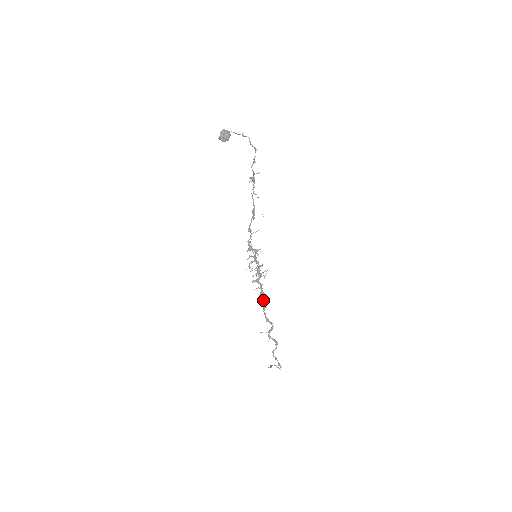
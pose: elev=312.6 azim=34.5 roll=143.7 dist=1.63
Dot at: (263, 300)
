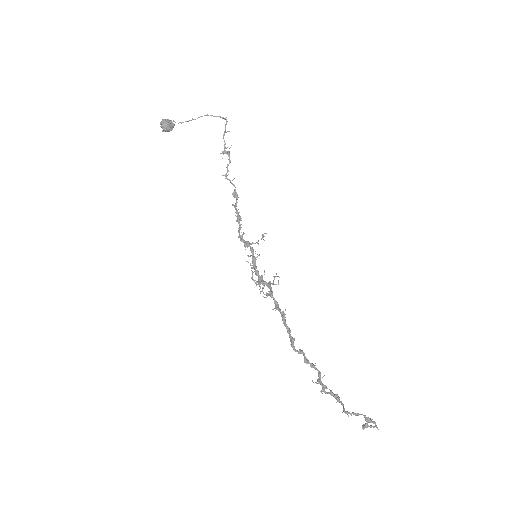
Dot at: occluded
